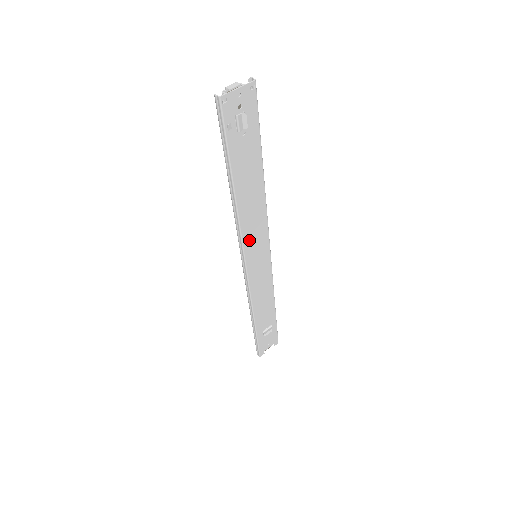
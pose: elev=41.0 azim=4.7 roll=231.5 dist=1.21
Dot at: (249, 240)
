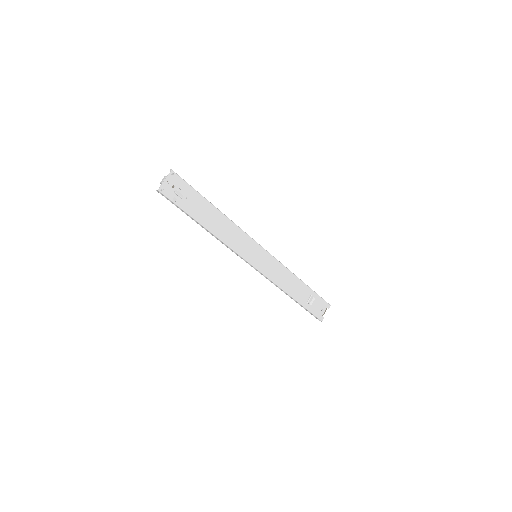
Dot at: (240, 249)
